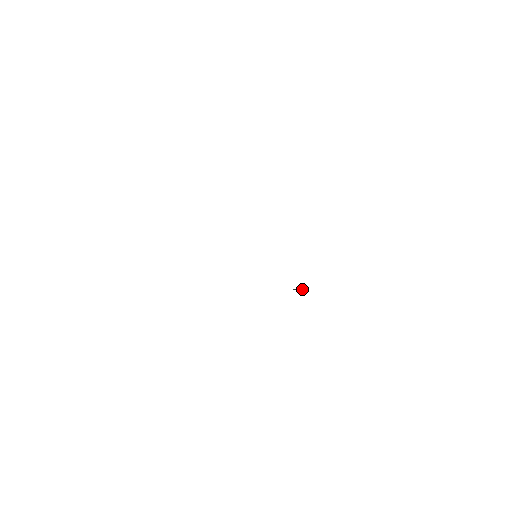
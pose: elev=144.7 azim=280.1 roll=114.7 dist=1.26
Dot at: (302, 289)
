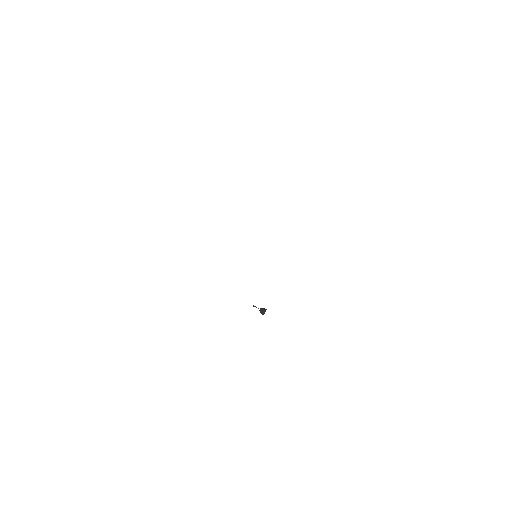
Dot at: (262, 311)
